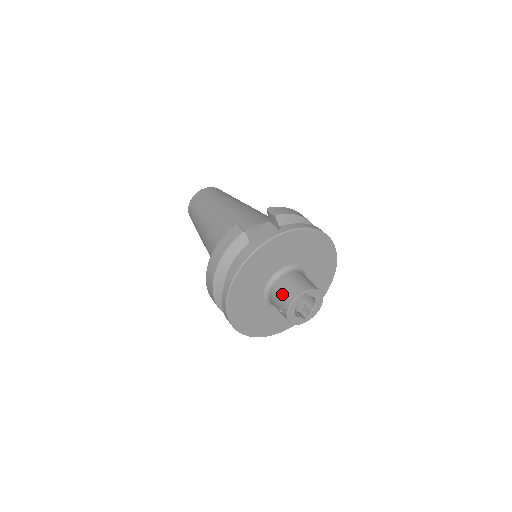
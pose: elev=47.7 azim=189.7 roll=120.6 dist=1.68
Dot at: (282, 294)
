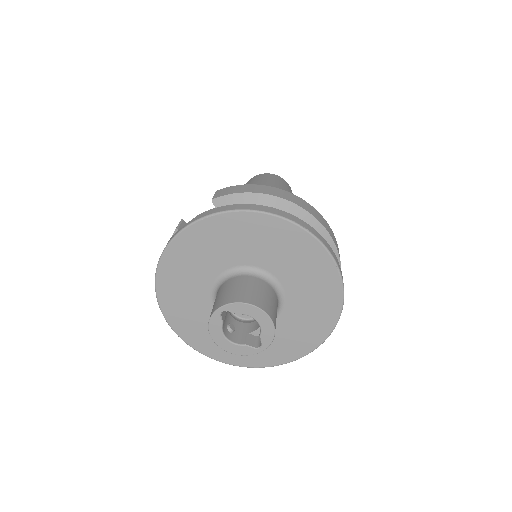
Dot at: occluded
